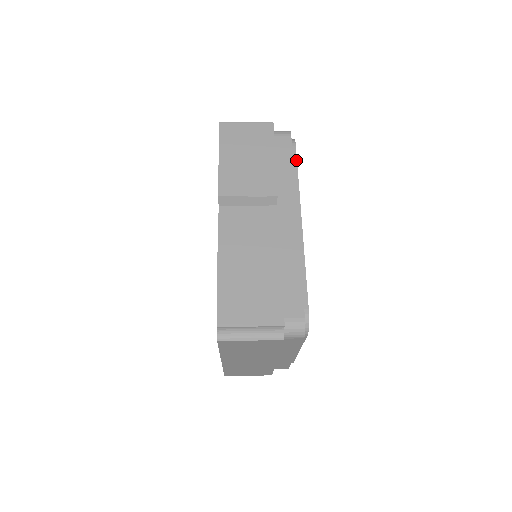
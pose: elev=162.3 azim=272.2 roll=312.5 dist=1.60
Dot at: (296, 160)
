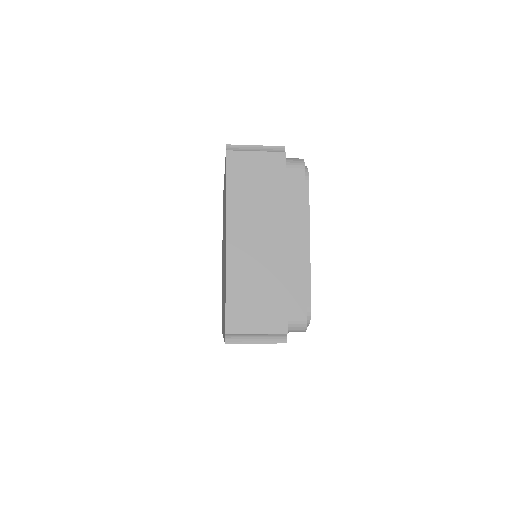
Dot at: occluded
